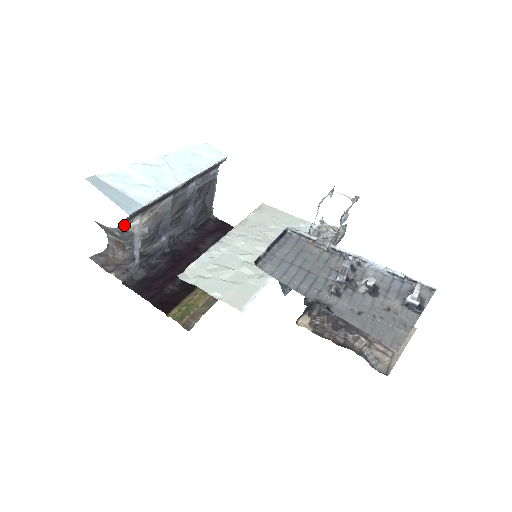
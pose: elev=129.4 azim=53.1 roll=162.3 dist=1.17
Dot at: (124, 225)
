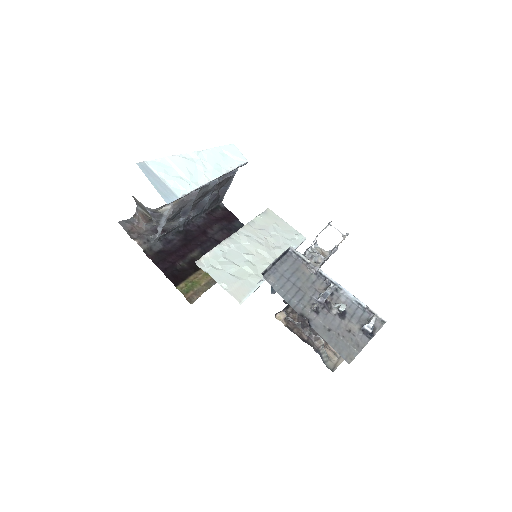
Dot at: (159, 208)
